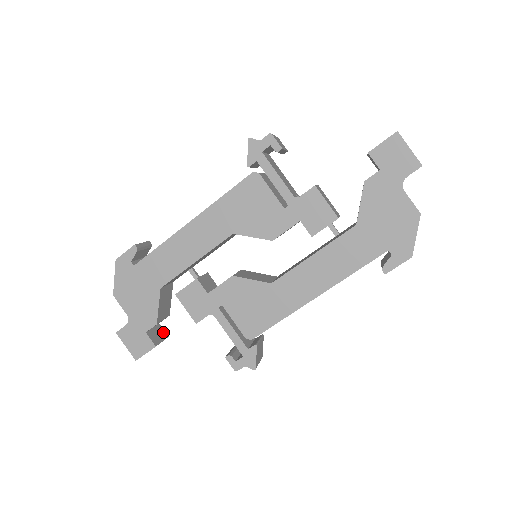
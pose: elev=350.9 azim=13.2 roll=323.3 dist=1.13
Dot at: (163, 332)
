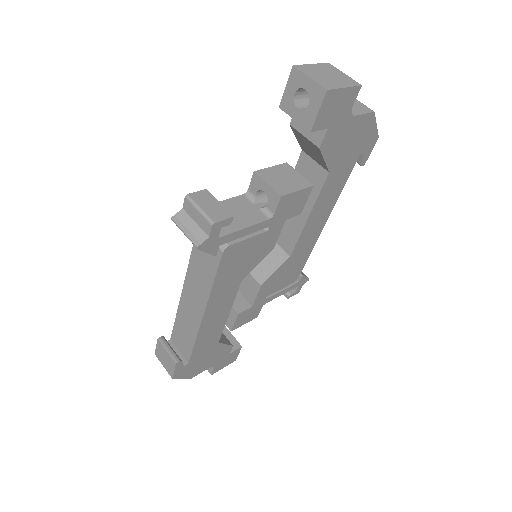
Dot at: (222, 332)
